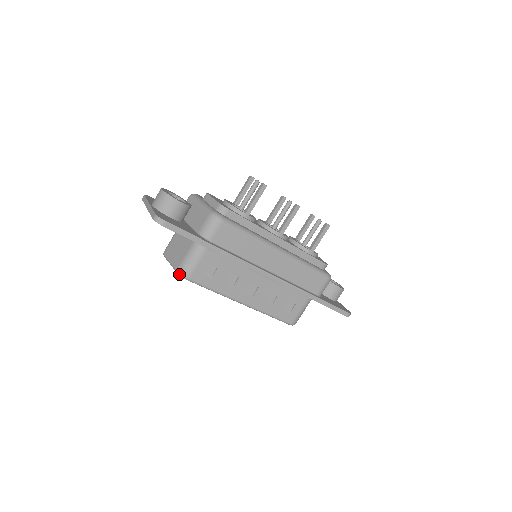
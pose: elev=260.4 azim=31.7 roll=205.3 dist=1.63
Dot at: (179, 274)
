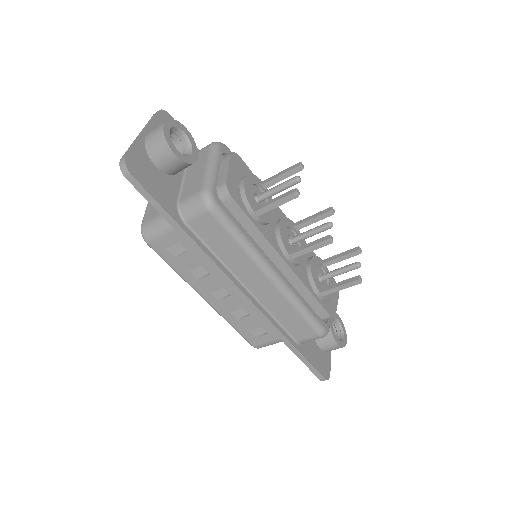
Dot at: (141, 231)
